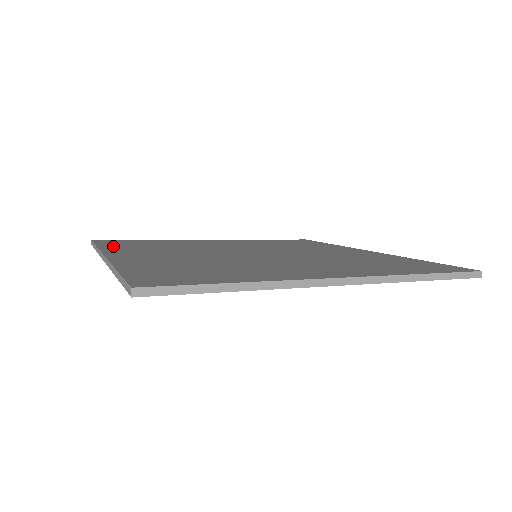
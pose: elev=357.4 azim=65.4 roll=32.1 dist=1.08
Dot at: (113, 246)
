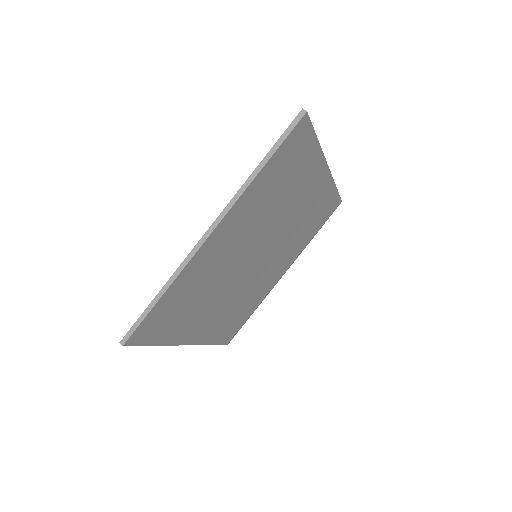
Dot at: occluded
